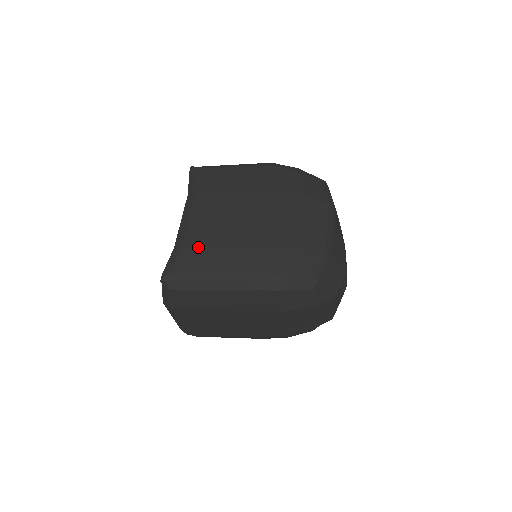
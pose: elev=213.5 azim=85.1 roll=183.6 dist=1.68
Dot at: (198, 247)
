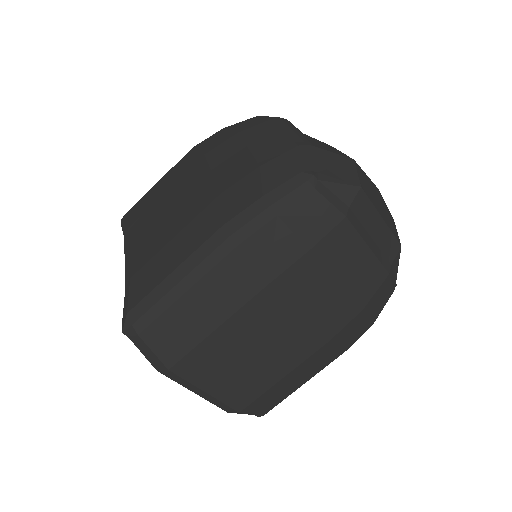
Dot at: (148, 262)
